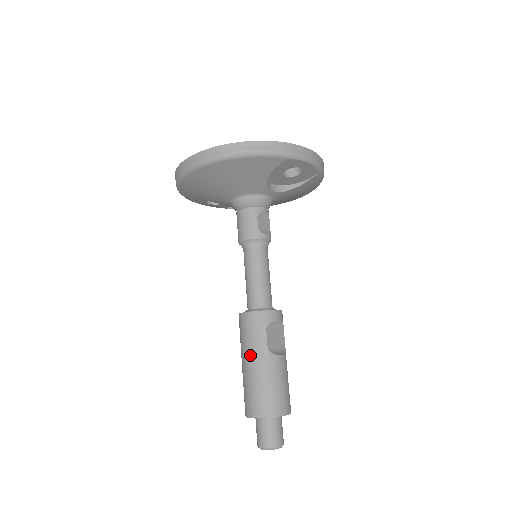
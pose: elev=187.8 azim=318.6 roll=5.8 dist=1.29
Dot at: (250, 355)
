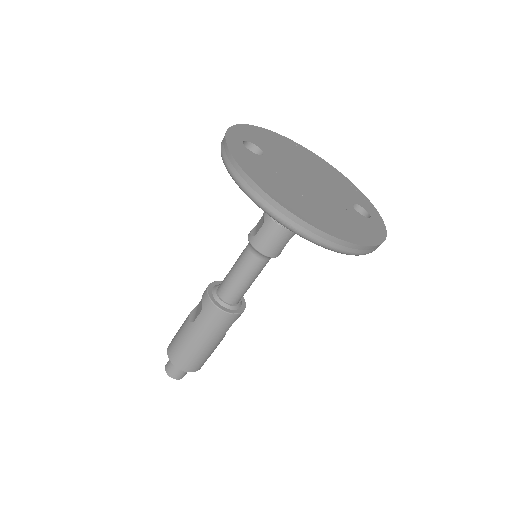
Dot at: (208, 339)
